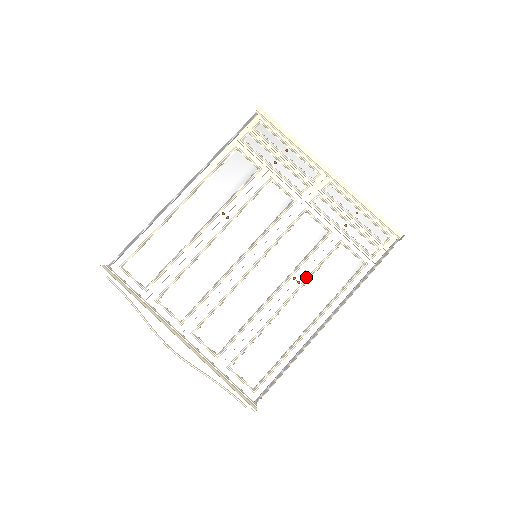
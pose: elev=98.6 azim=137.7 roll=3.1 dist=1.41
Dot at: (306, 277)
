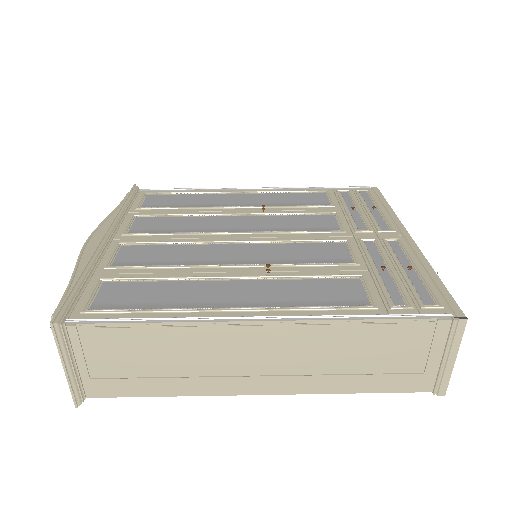
Dot at: (283, 276)
